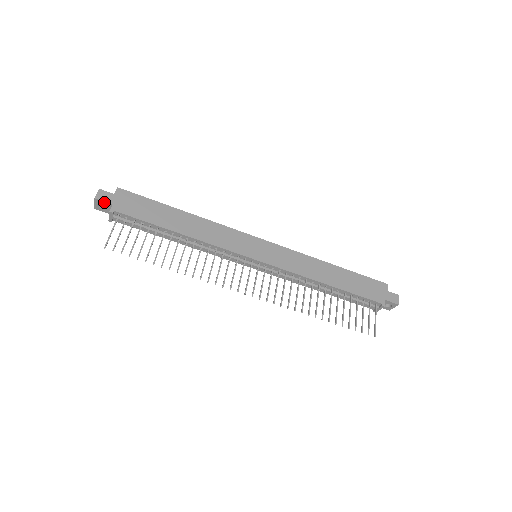
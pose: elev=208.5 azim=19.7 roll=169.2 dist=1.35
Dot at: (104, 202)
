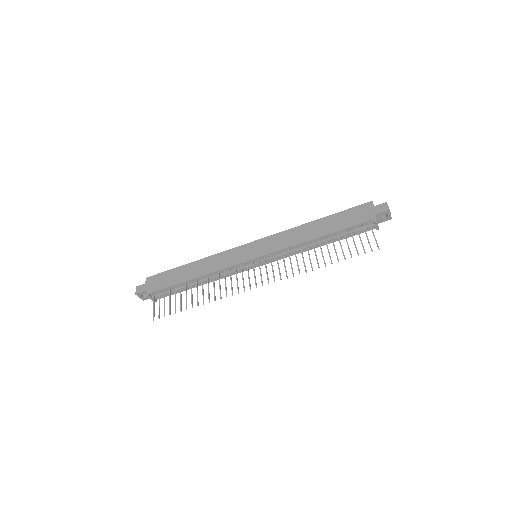
Dot at: (142, 293)
